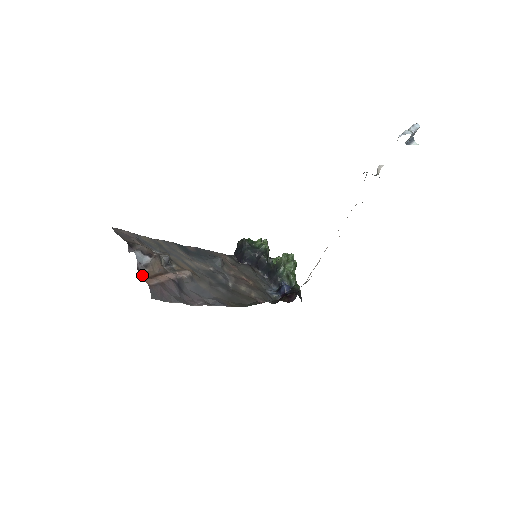
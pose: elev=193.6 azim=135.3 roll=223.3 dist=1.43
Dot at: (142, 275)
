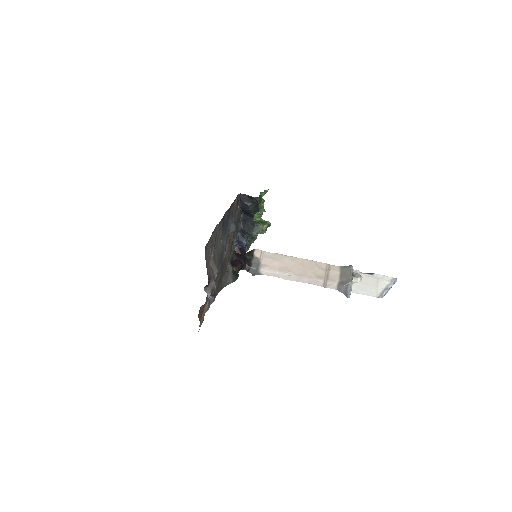
Dot at: (200, 313)
